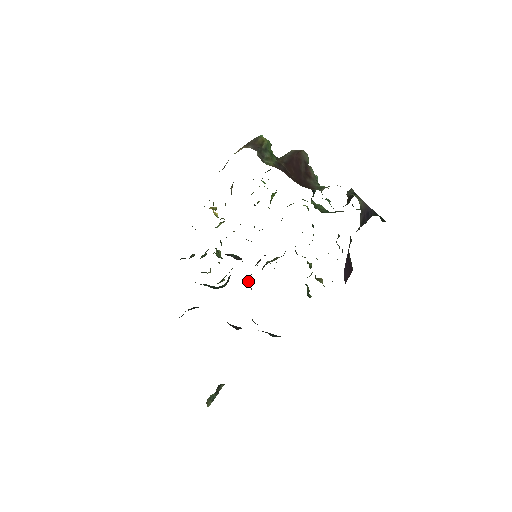
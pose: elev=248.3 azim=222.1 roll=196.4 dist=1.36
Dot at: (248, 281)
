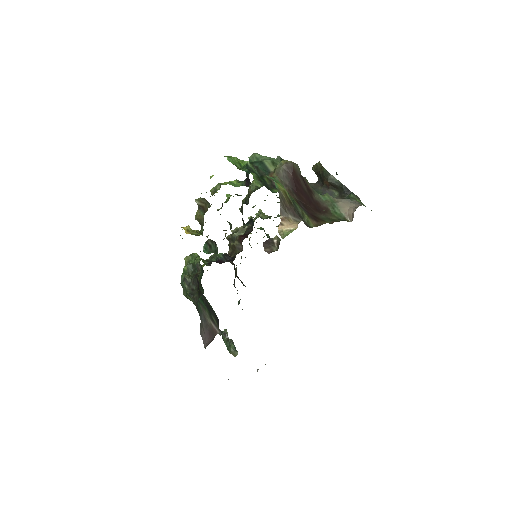
Dot at: occluded
